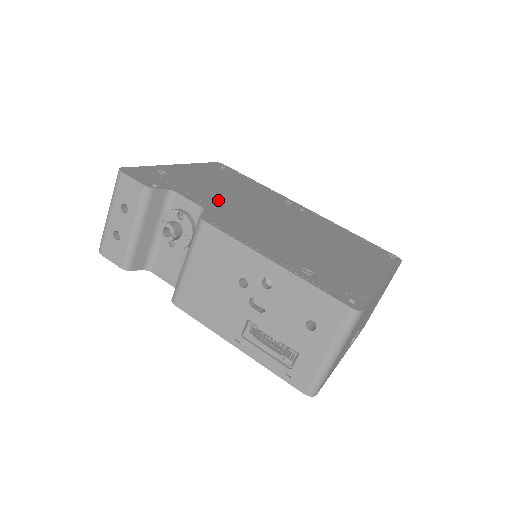
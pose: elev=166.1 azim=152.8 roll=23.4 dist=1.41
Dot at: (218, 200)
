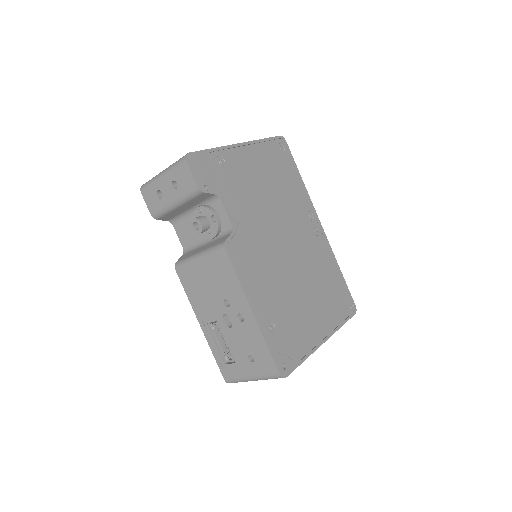
Dot at: (251, 213)
